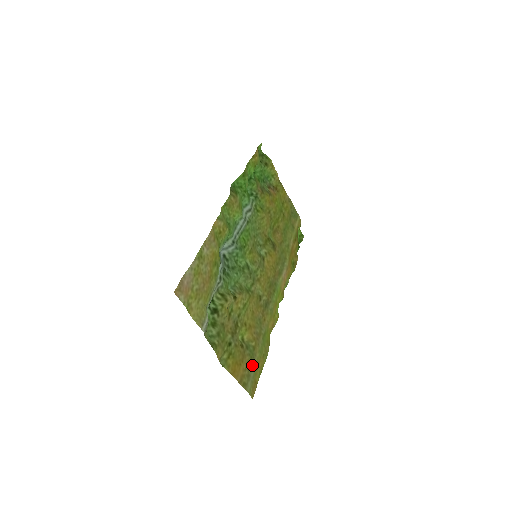
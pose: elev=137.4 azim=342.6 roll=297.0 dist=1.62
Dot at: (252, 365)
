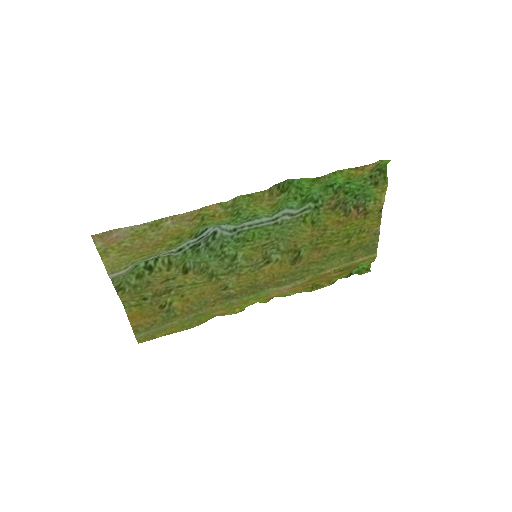
Dot at: (160, 325)
